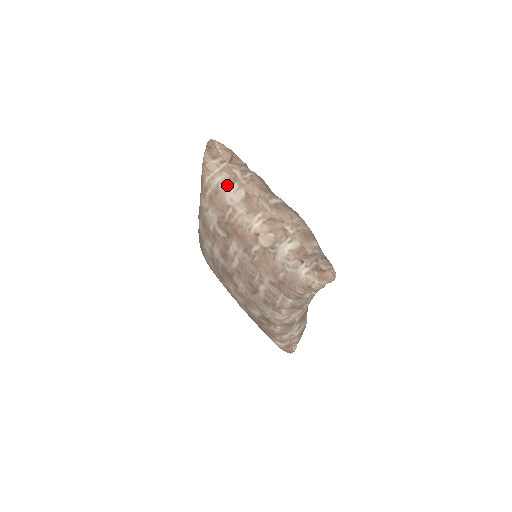
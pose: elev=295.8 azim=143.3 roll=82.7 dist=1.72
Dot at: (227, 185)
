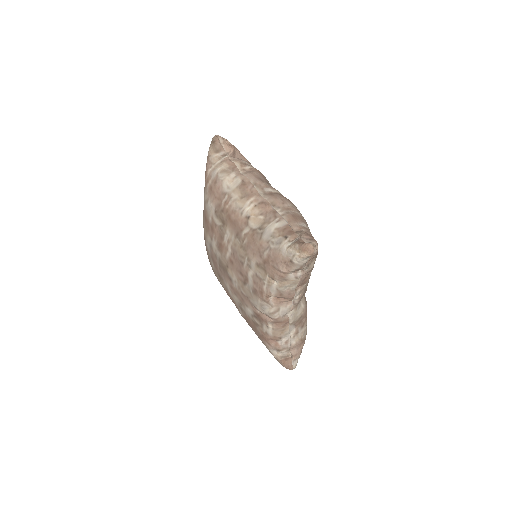
Dot at: (225, 174)
